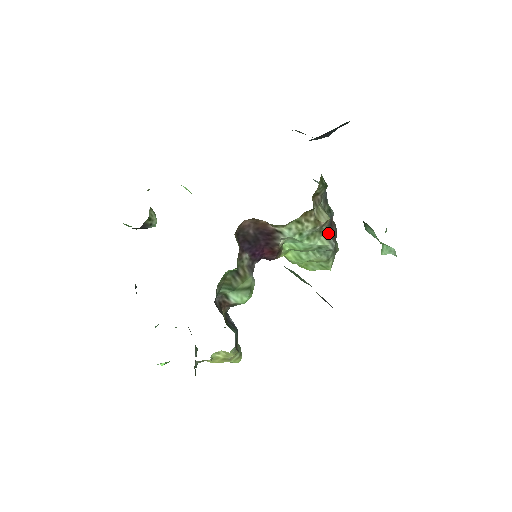
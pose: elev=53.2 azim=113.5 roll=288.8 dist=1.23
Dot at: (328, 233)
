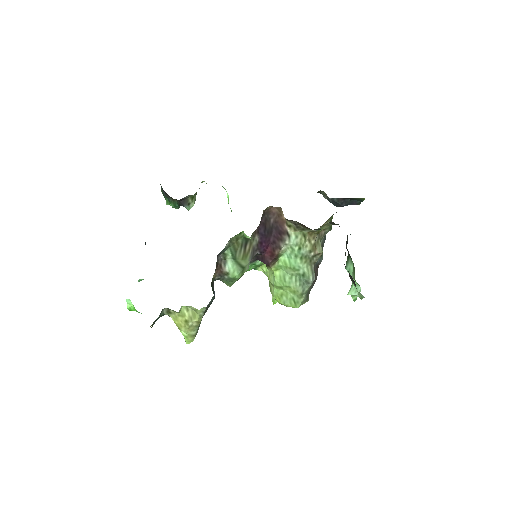
Dot at: (314, 268)
